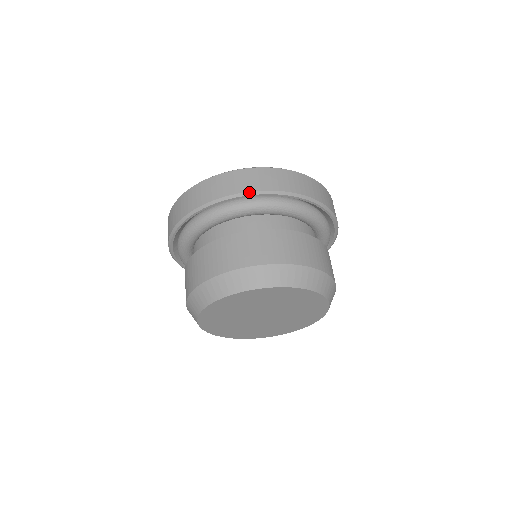
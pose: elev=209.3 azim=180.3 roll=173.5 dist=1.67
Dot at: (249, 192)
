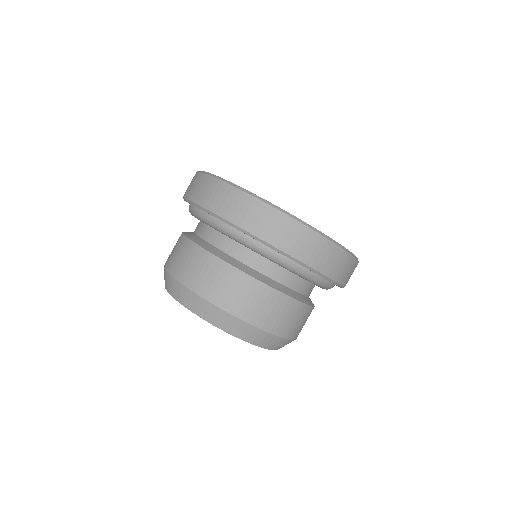
Dot at: (197, 204)
